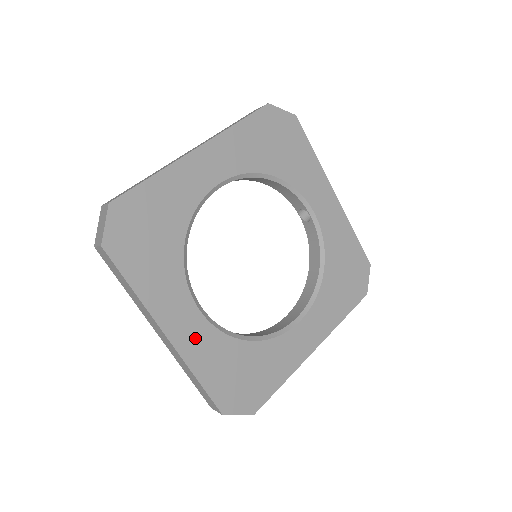
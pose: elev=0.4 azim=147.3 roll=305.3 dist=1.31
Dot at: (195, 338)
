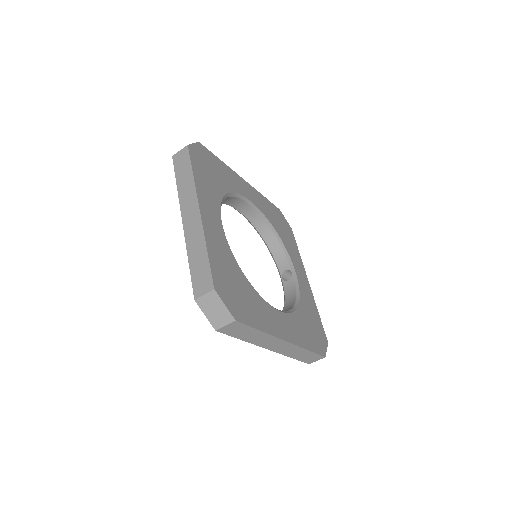
Dot at: (214, 231)
